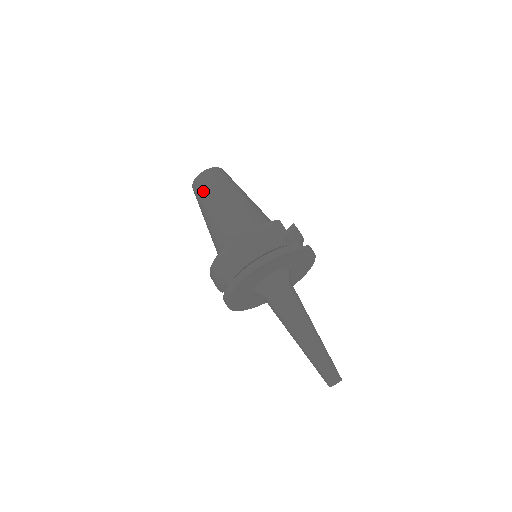
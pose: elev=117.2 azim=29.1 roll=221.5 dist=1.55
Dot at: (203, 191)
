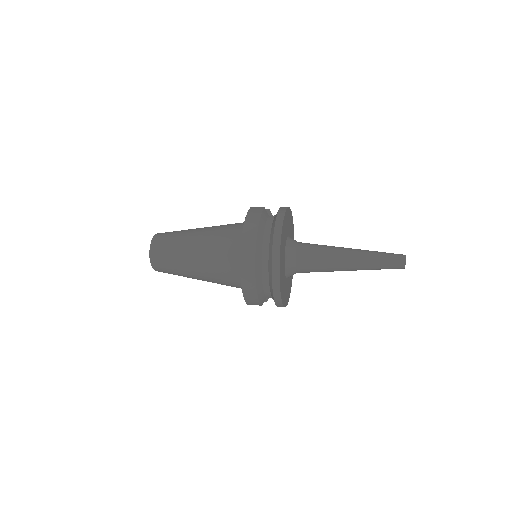
Dot at: (168, 254)
